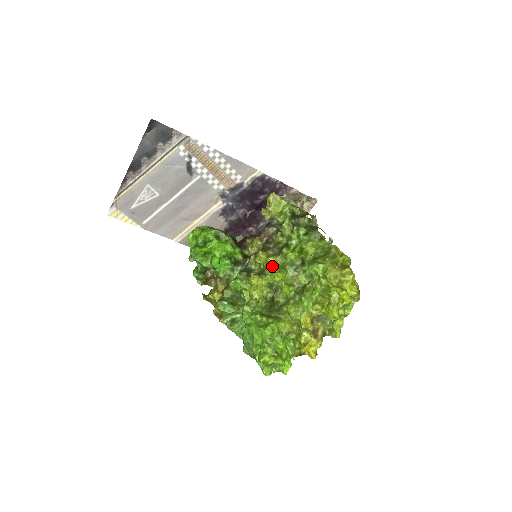
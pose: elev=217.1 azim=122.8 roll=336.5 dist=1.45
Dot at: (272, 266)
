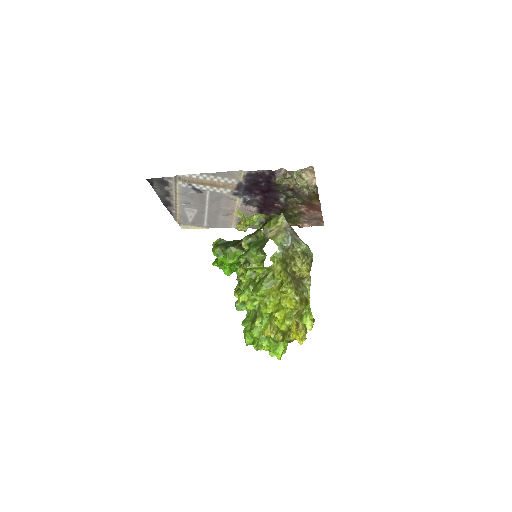
Dot at: (240, 287)
